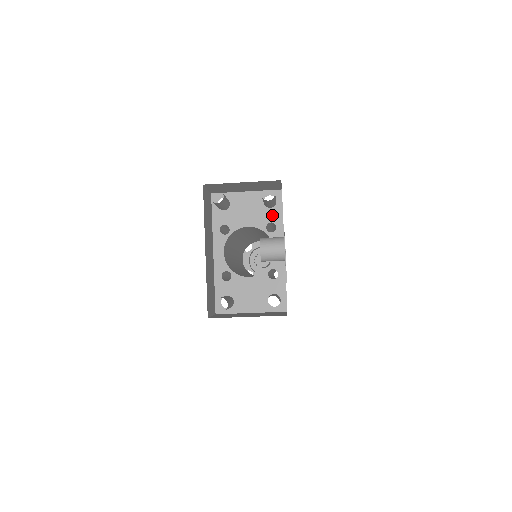
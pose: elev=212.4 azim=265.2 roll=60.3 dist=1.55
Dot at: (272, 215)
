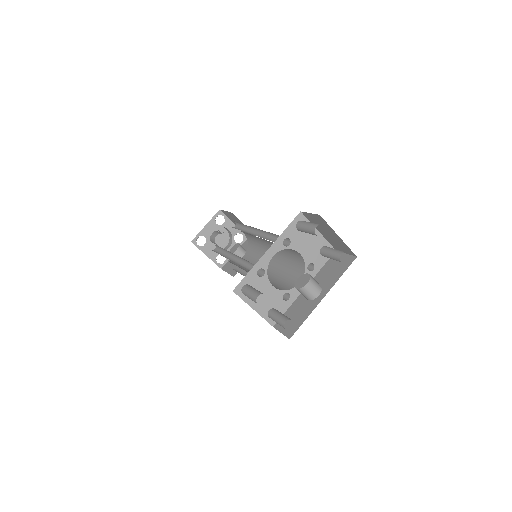
Dot at: (318, 260)
